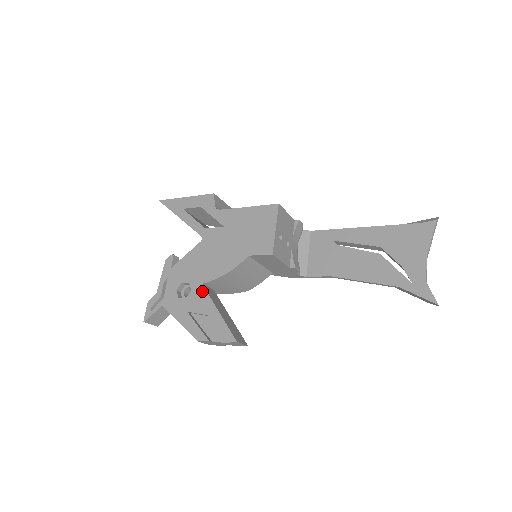
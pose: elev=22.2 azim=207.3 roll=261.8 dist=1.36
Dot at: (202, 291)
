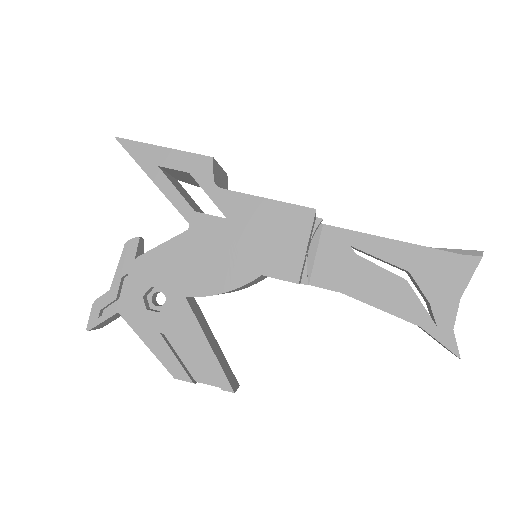
Dot at: (185, 308)
